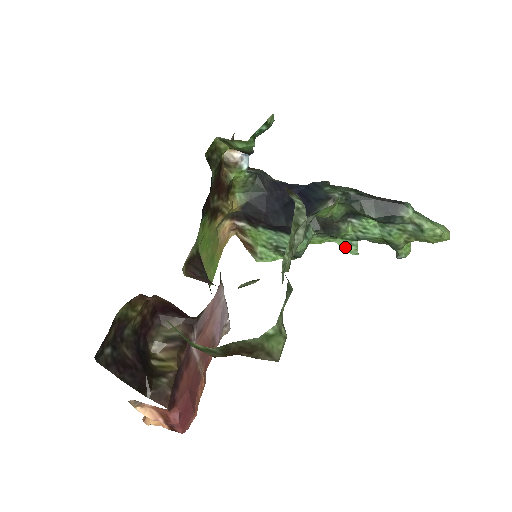
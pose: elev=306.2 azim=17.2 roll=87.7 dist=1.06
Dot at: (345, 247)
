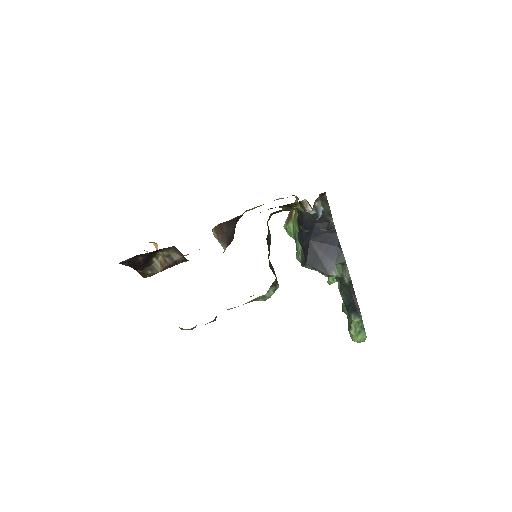
Dot at: occluded
